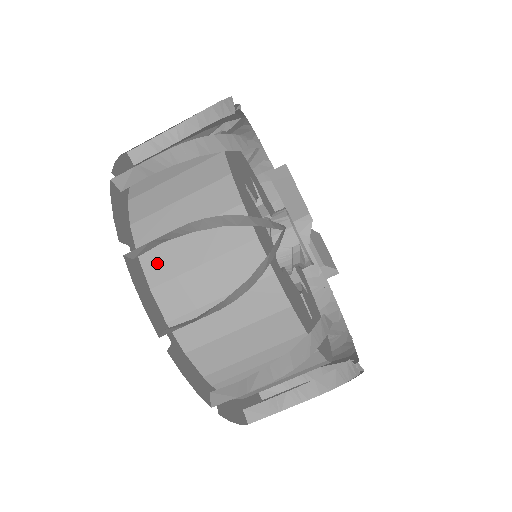
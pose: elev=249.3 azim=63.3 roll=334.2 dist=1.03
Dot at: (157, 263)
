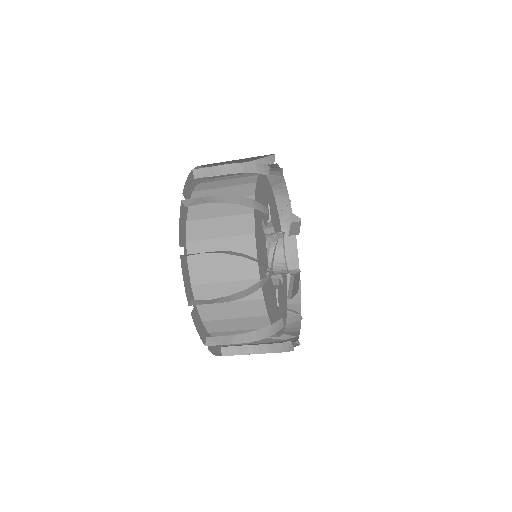
Dot at: (219, 335)
